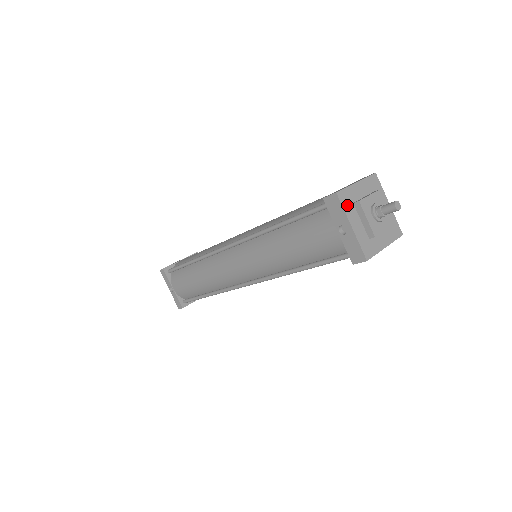
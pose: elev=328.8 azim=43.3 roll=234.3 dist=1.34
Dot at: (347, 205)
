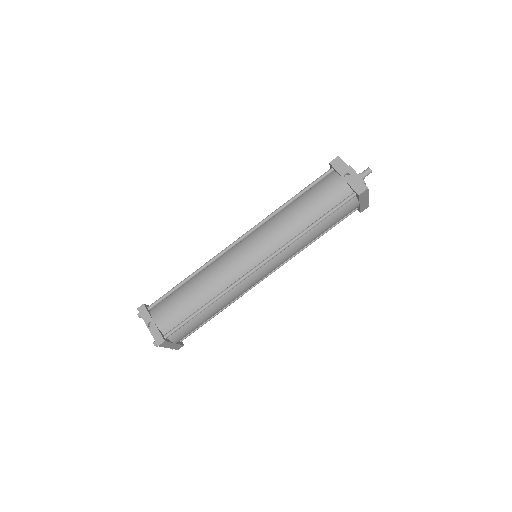
Dot at: (345, 165)
